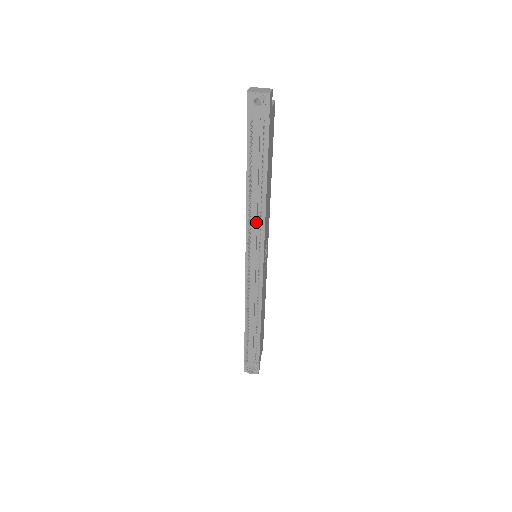
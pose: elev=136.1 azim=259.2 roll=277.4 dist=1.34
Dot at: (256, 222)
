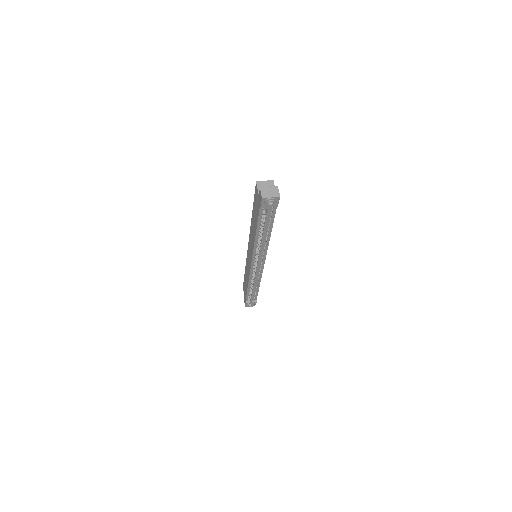
Dot at: (262, 249)
